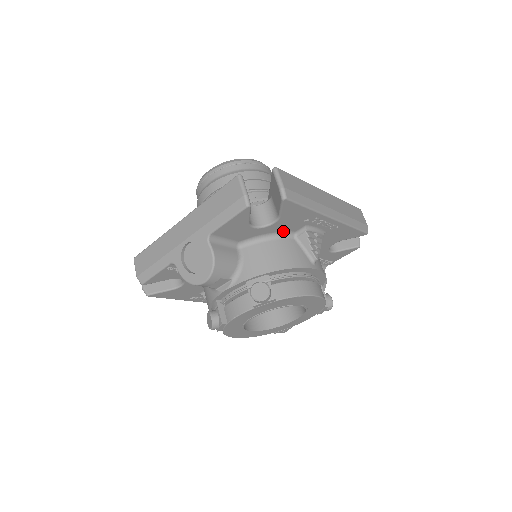
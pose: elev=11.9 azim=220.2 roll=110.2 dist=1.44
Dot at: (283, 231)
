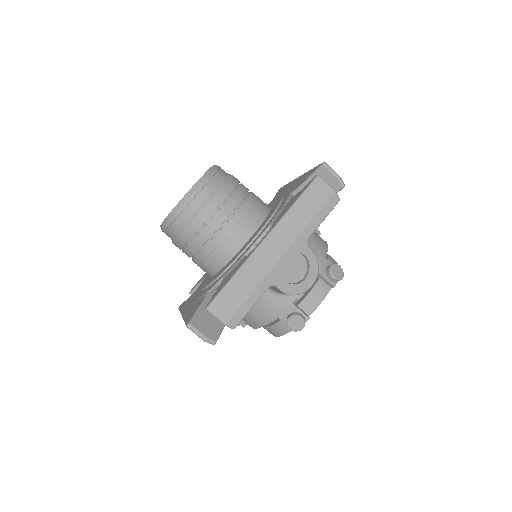
Dot at: occluded
